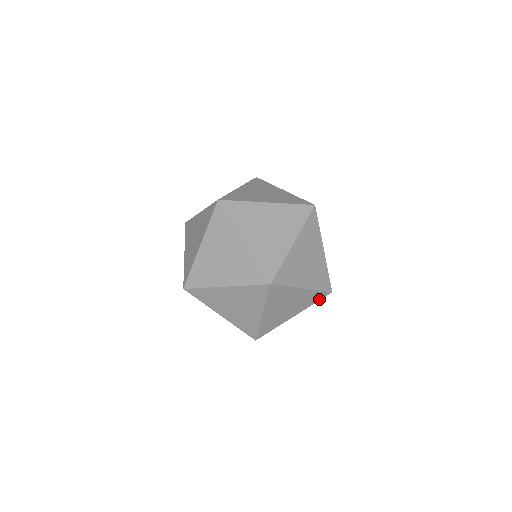
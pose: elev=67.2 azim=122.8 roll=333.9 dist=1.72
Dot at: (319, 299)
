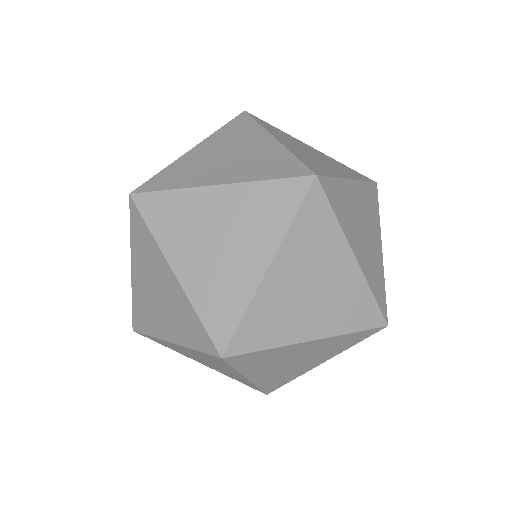
Dot at: occluded
